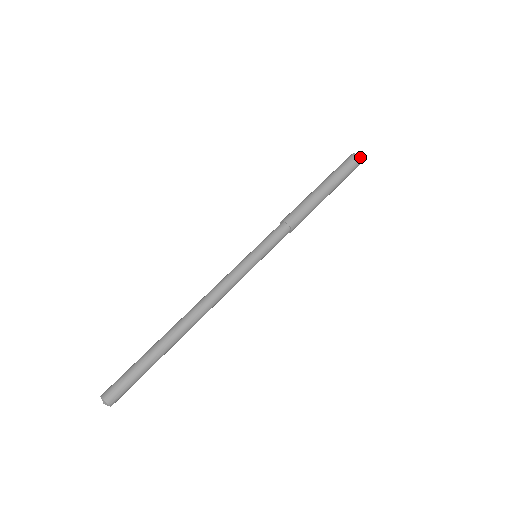
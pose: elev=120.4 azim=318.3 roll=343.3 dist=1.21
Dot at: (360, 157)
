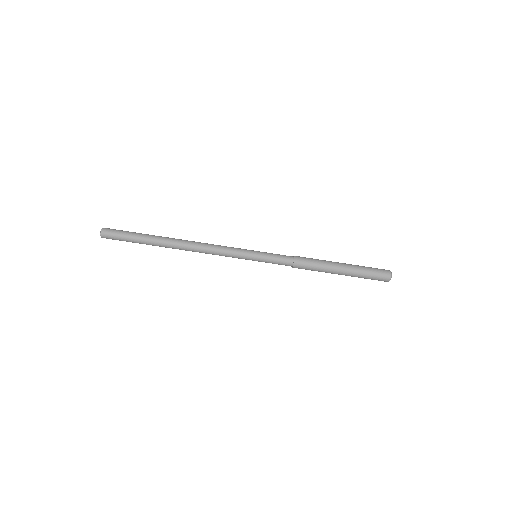
Dot at: occluded
